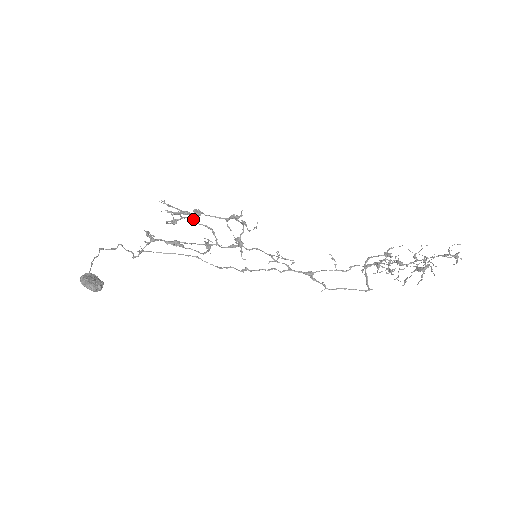
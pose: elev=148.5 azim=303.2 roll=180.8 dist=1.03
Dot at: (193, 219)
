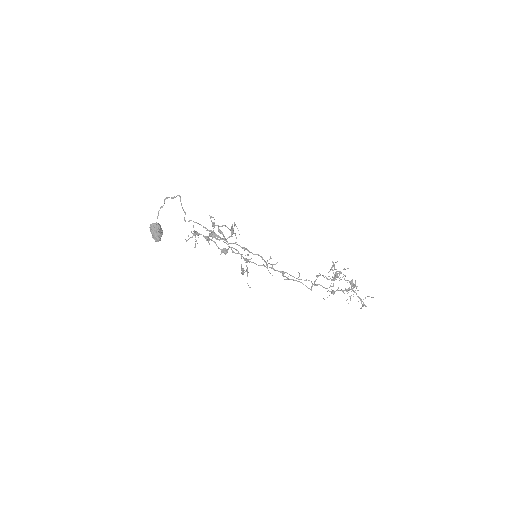
Dot at: (227, 227)
